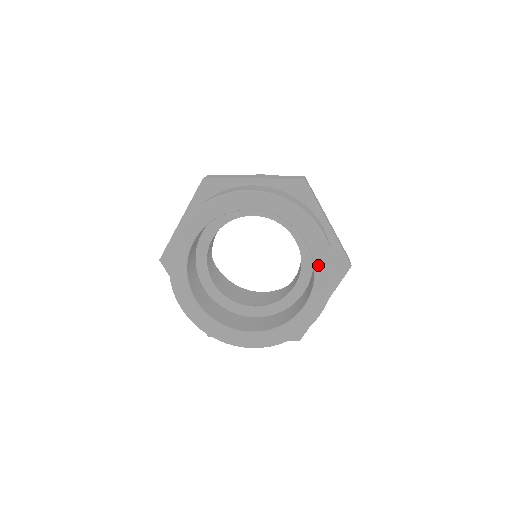
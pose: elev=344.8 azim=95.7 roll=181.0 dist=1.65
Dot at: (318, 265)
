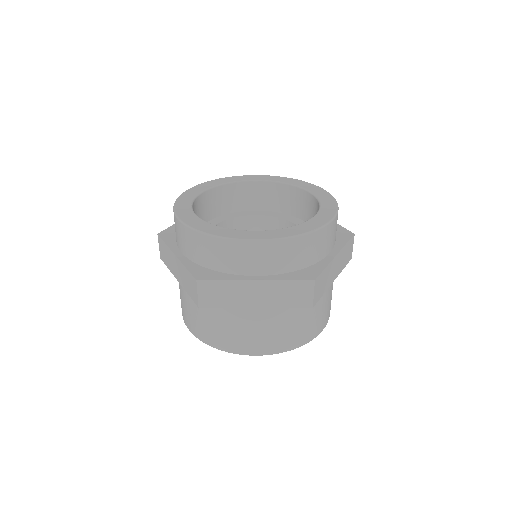
Dot at: (321, 198)
